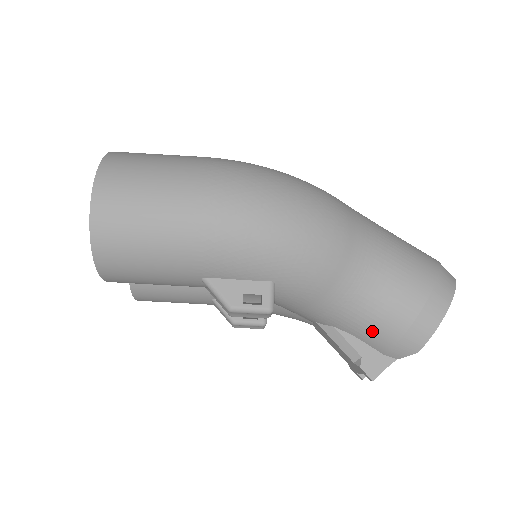
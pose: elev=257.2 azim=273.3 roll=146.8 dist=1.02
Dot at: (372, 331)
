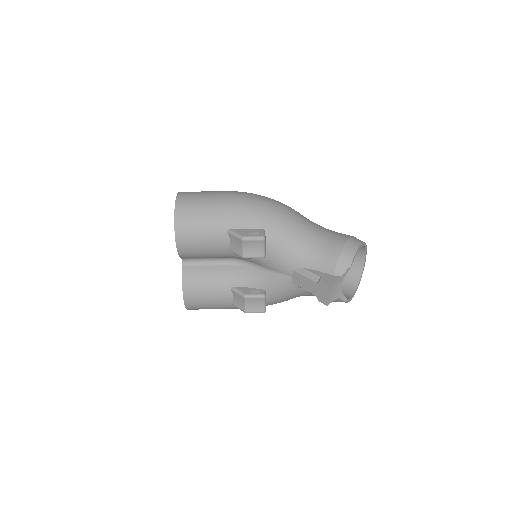
Dot at: (323, 260)
